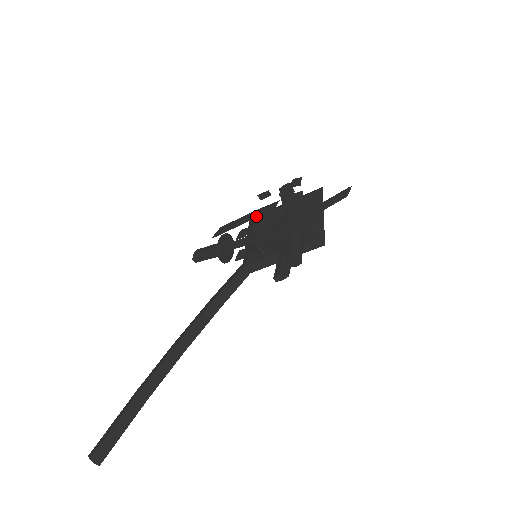
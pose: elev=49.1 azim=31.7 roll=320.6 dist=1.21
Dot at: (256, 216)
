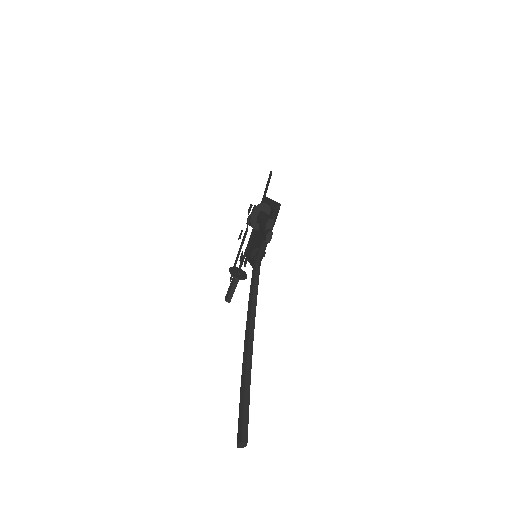
Dot at: (242, 243)
